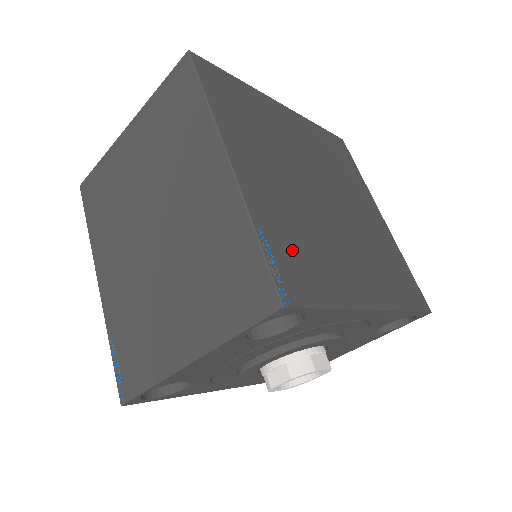
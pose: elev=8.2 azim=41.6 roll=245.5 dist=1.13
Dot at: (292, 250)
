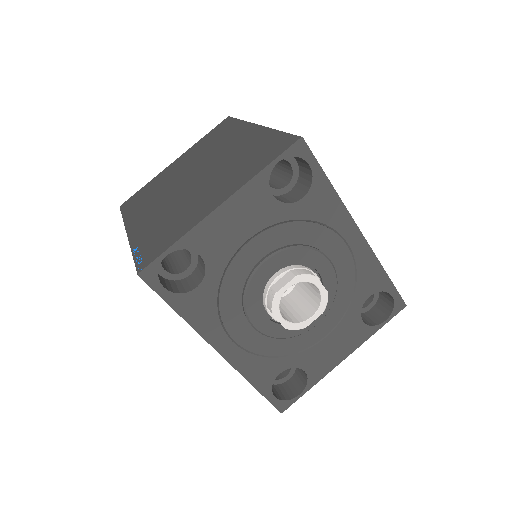
Dot at: occluded
